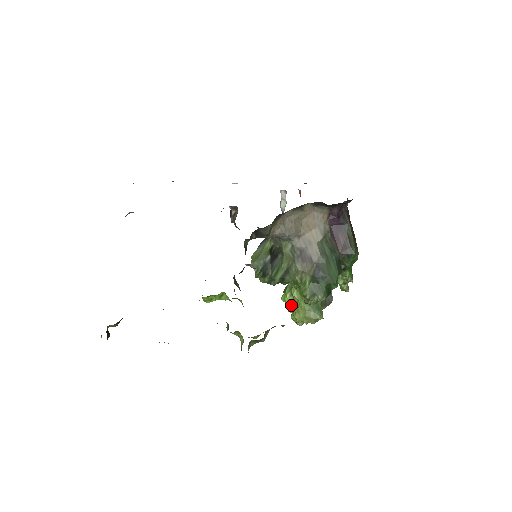
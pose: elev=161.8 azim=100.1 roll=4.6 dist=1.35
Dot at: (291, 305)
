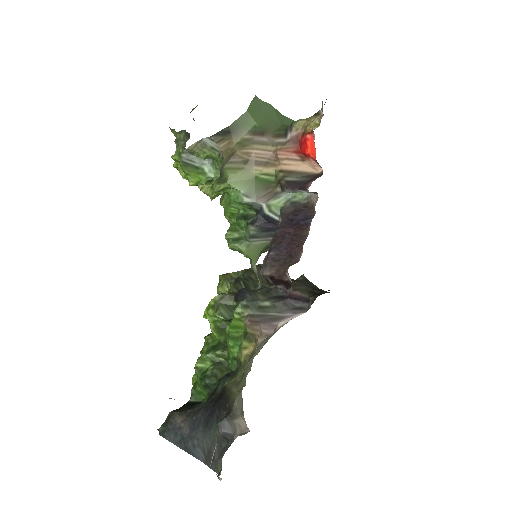
Dot at: occluded
